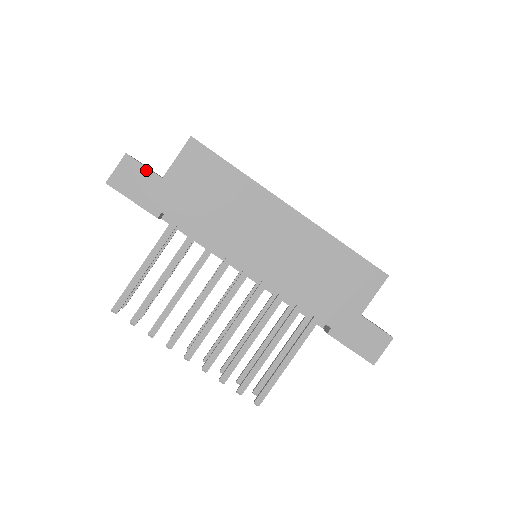
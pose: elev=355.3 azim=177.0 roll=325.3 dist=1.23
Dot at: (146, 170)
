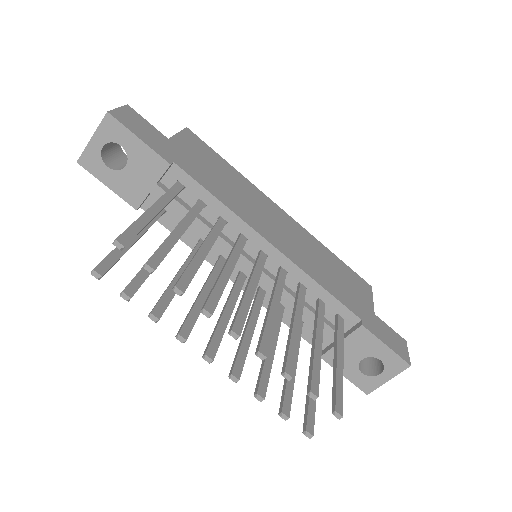
Dot at: (151, 125)
